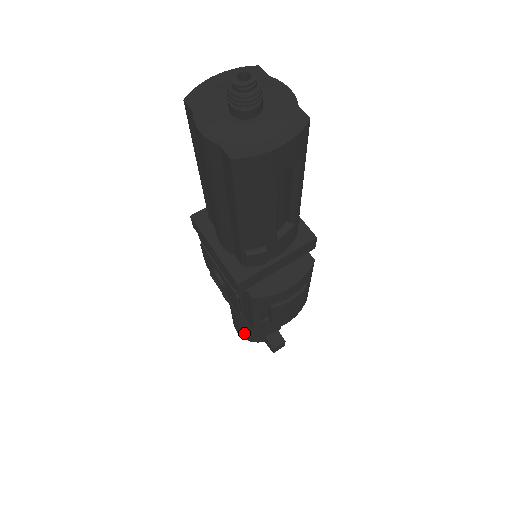
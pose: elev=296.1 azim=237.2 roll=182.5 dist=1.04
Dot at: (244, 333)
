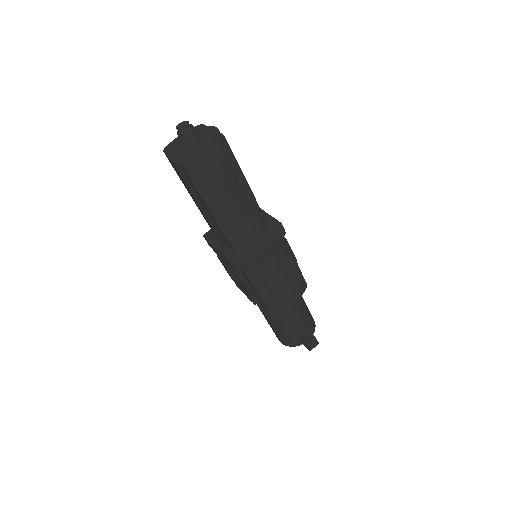
Dot at: (282, 338)
